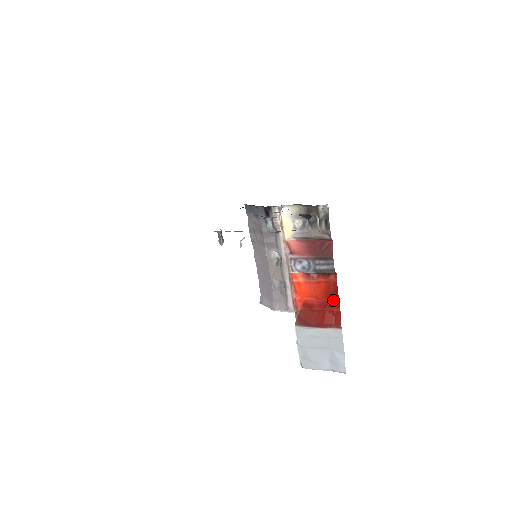
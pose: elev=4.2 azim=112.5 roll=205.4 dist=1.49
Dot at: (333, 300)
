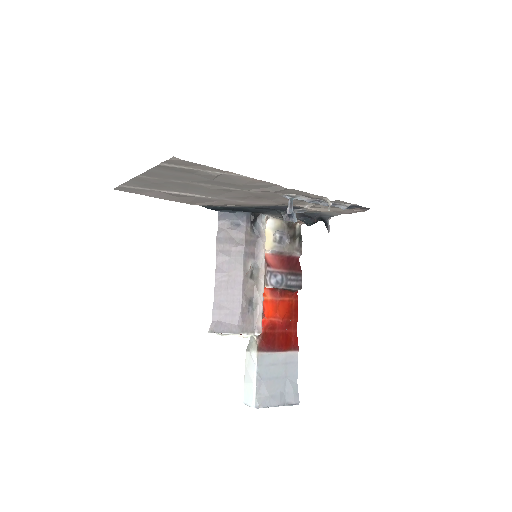
Dot at: (293, 320)
